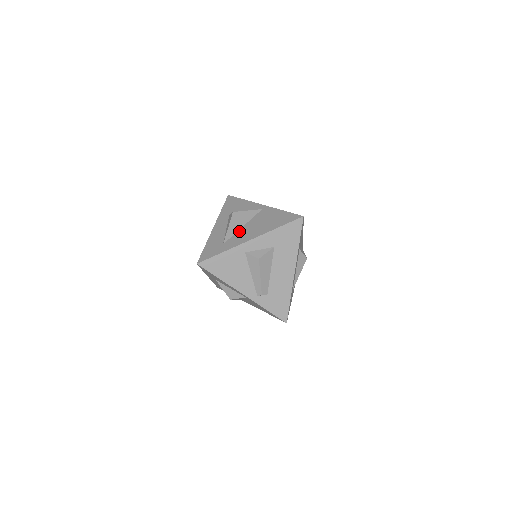
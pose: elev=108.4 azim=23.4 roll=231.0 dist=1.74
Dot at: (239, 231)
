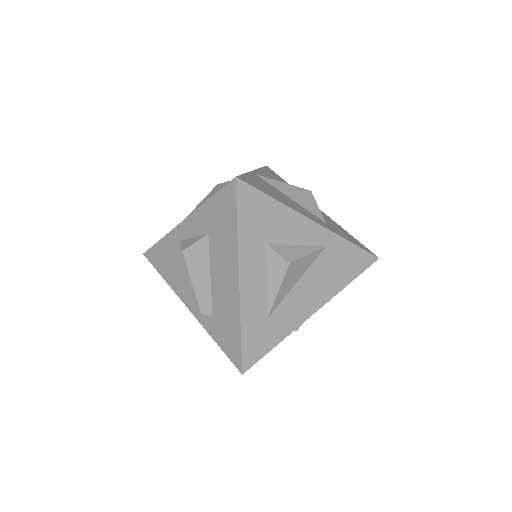
Dot at: occluded
